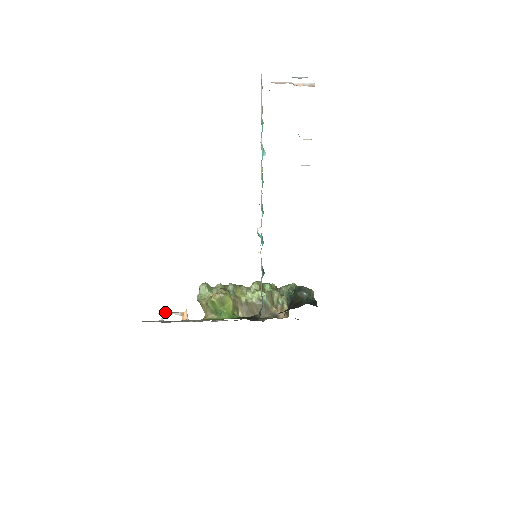
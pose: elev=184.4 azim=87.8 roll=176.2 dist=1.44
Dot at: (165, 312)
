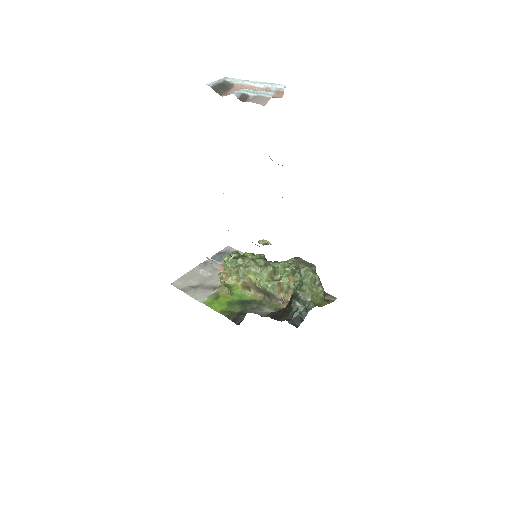
Dot at: occluded
